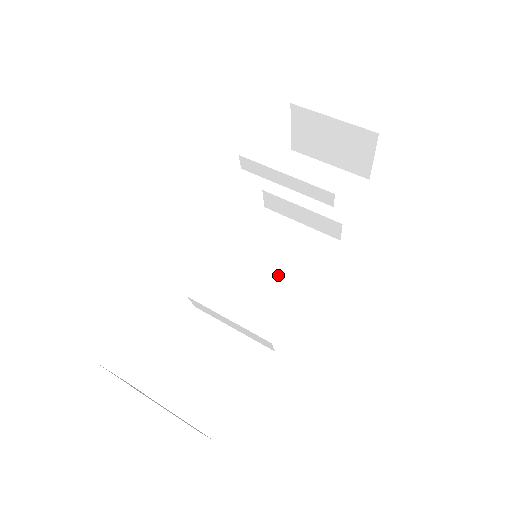
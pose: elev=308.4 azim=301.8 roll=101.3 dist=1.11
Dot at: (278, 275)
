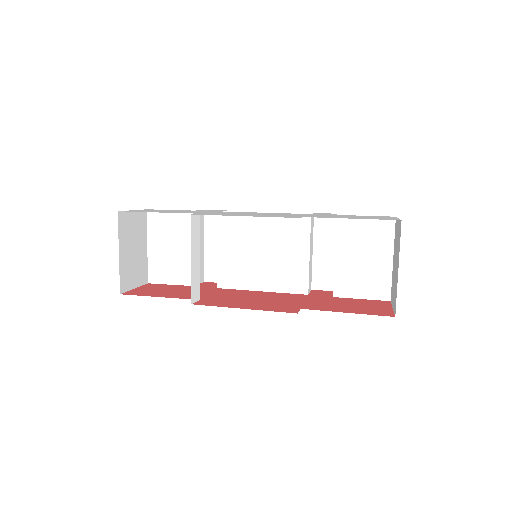
Dot at: (266, 268)
